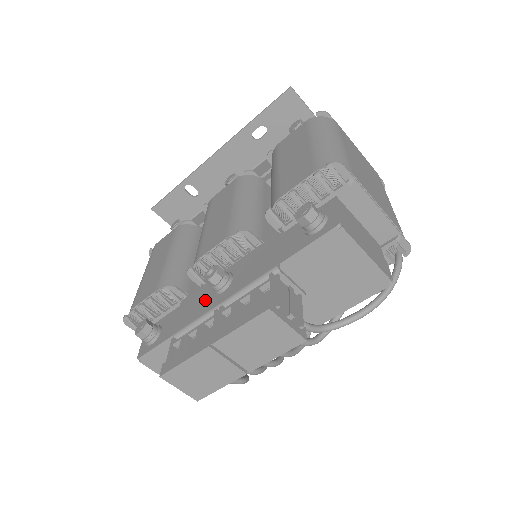
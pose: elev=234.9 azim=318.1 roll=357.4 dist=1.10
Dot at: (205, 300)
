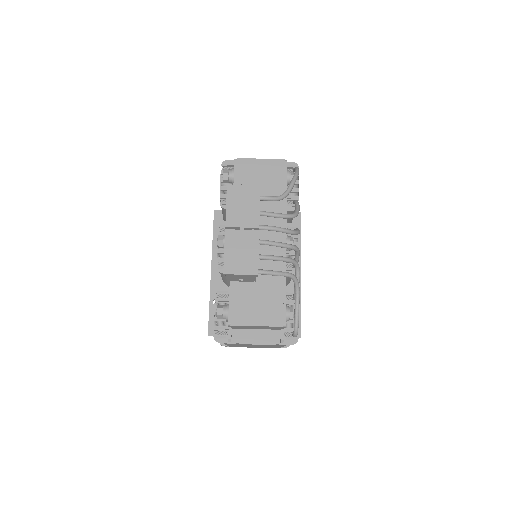
Dot at: occluded
